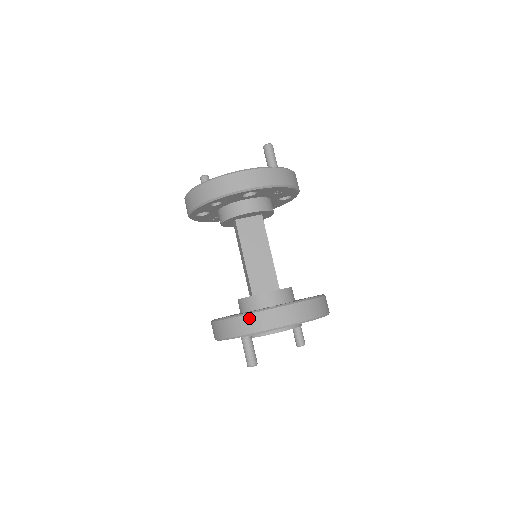
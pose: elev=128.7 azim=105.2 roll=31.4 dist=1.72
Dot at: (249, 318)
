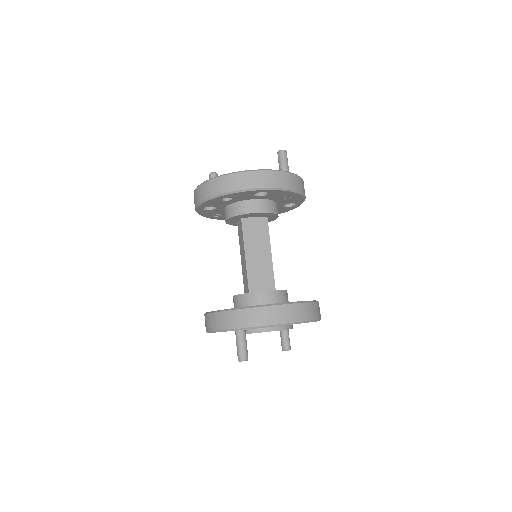
Dot at: (247, 312)
